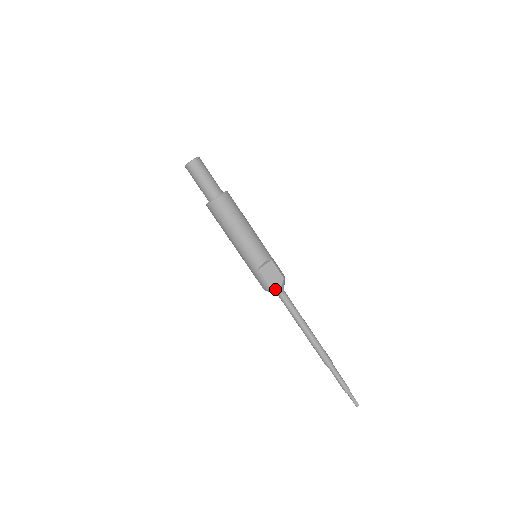
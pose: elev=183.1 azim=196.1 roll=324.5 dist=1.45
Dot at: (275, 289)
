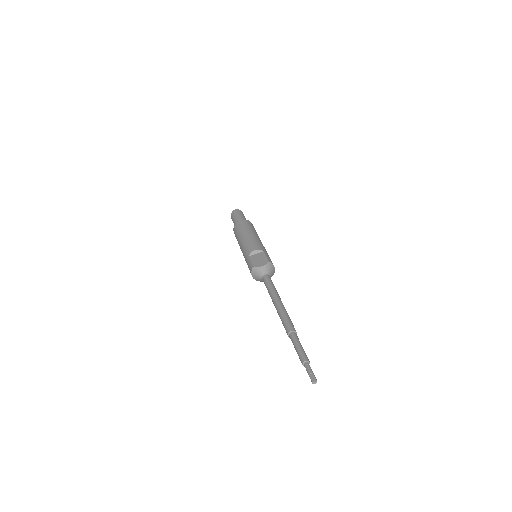
Dot at: (258, 268)
